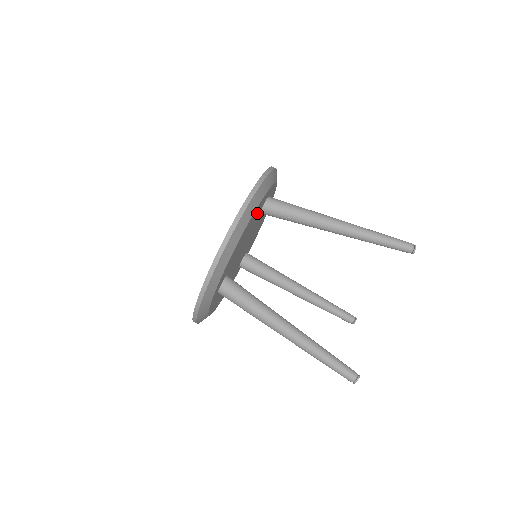
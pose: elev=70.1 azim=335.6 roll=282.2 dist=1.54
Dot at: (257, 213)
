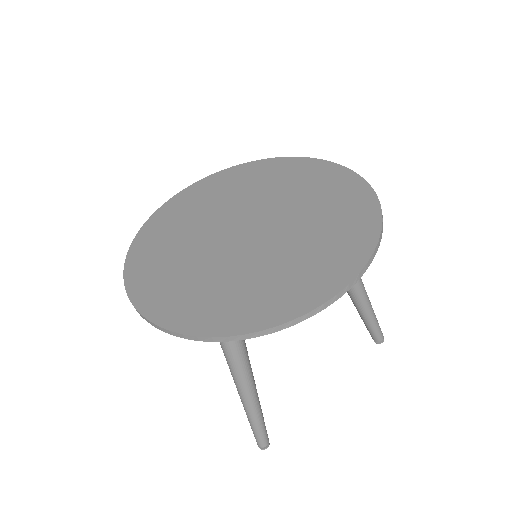
Dot at: occluded
